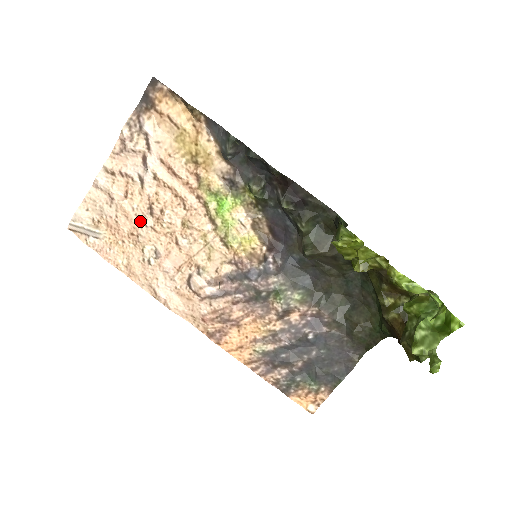
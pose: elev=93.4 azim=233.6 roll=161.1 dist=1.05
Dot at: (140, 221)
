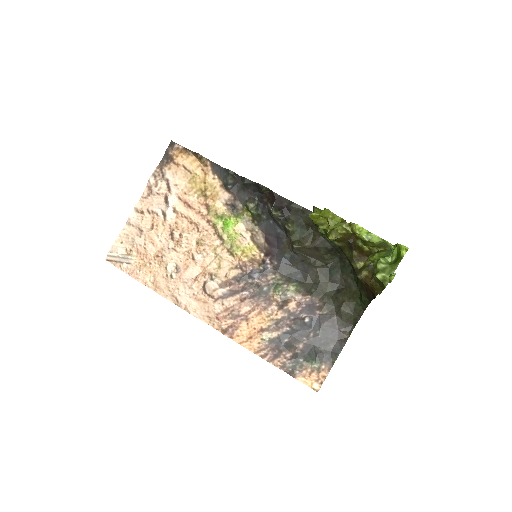
Dot at: (163, 245)
